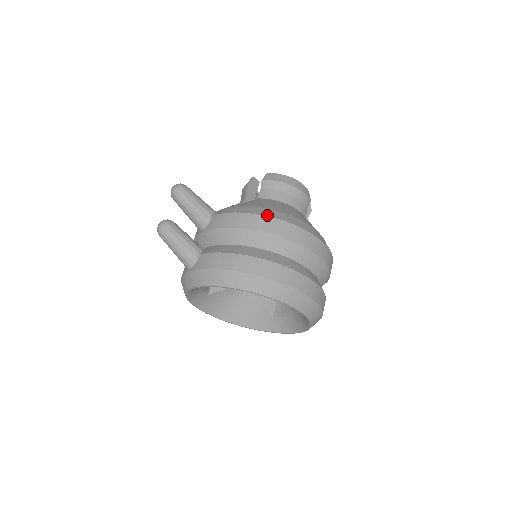
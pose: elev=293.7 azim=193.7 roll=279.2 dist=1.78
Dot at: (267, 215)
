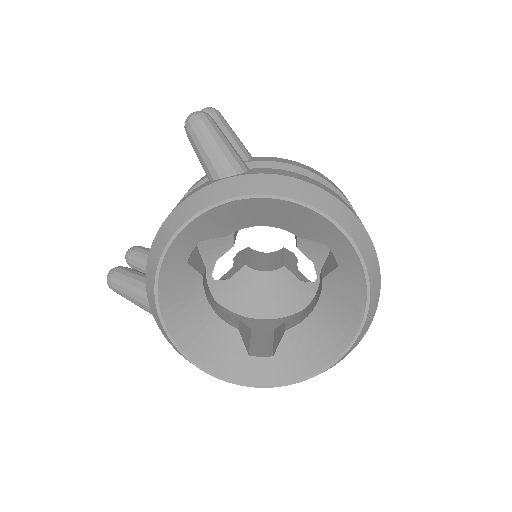
Dot at: occluded
